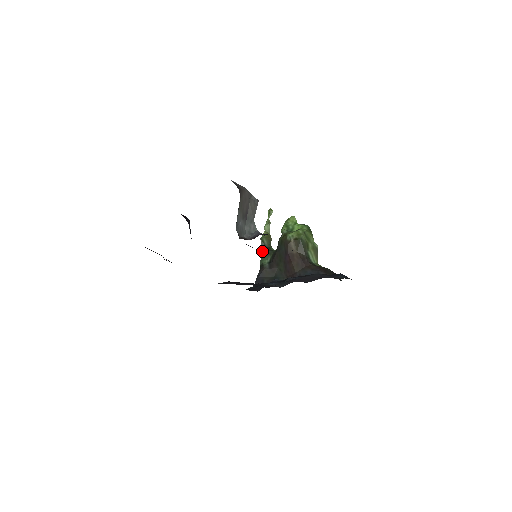
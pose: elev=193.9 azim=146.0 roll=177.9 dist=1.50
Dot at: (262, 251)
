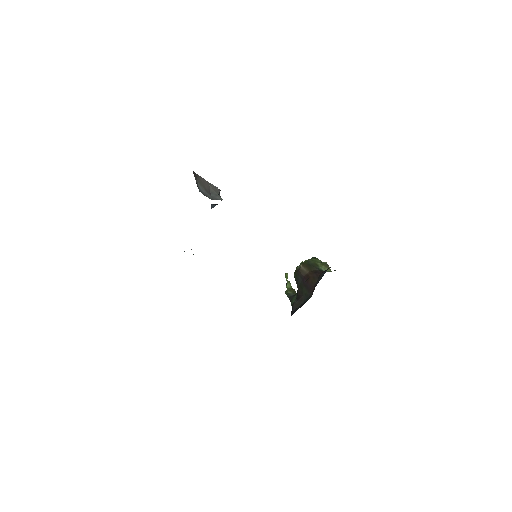
Dot at: (290, 299)
